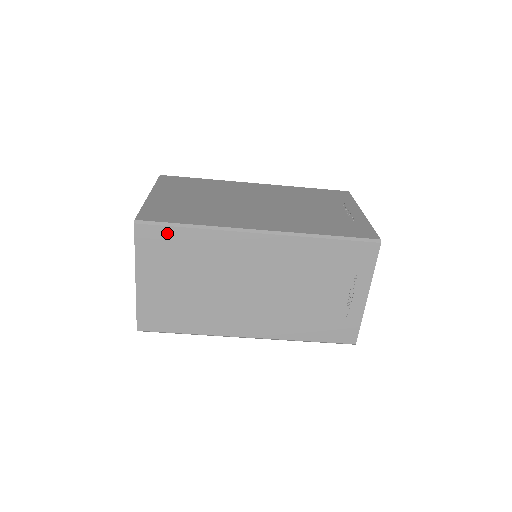
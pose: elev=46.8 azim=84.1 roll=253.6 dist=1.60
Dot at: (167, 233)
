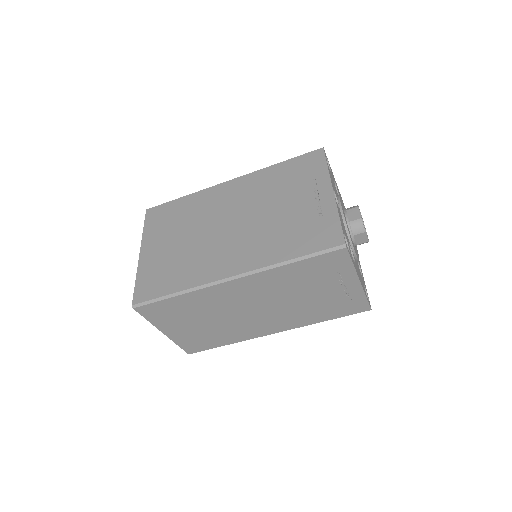
Dot at: (161, 305)
